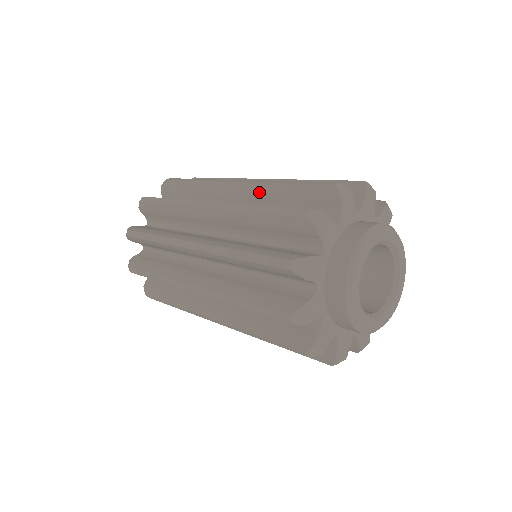
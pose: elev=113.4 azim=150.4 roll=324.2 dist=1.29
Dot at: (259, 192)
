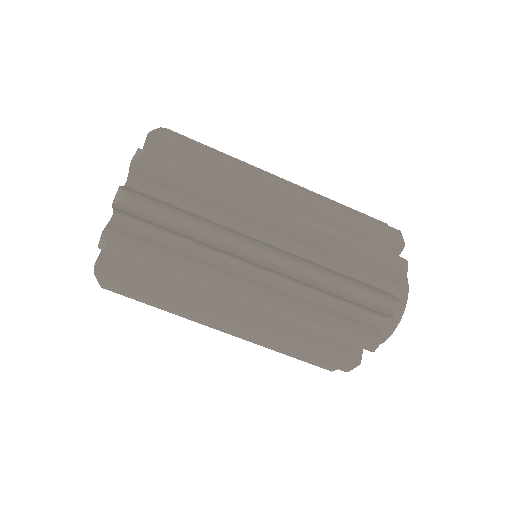
Dot at: (320, 209)
